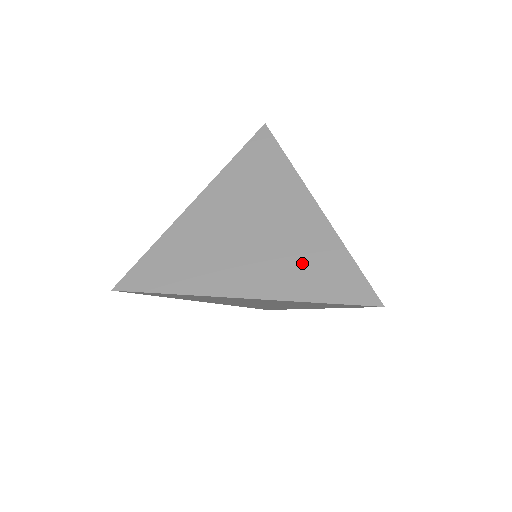
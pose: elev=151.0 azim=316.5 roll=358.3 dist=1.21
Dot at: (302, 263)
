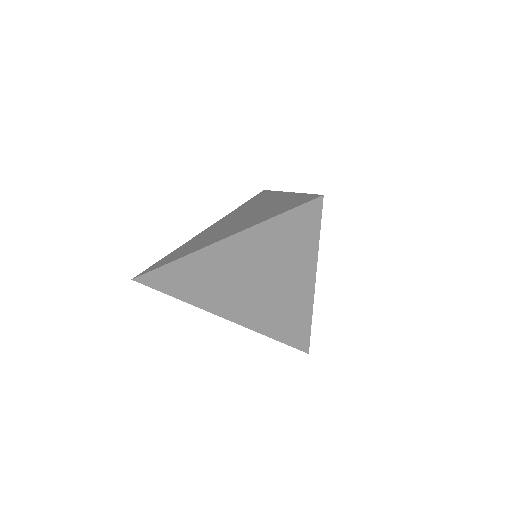
Dot at: (276, 317)
